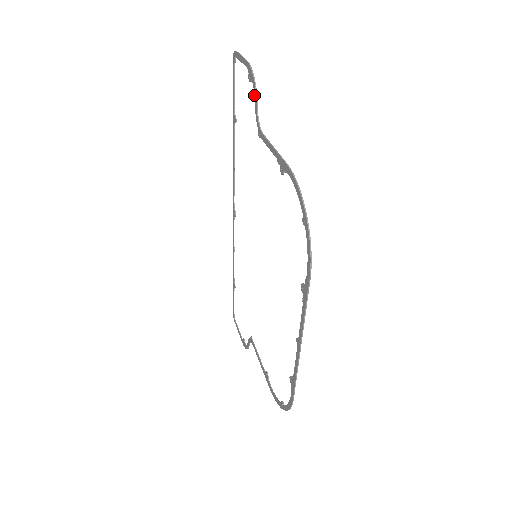
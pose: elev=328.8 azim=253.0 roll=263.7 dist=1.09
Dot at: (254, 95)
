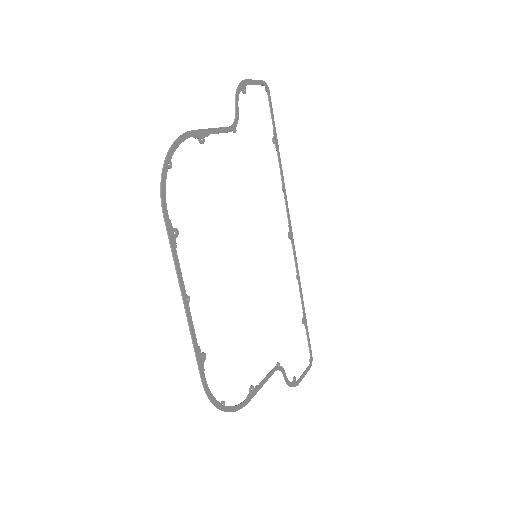
Dot at: occluded
